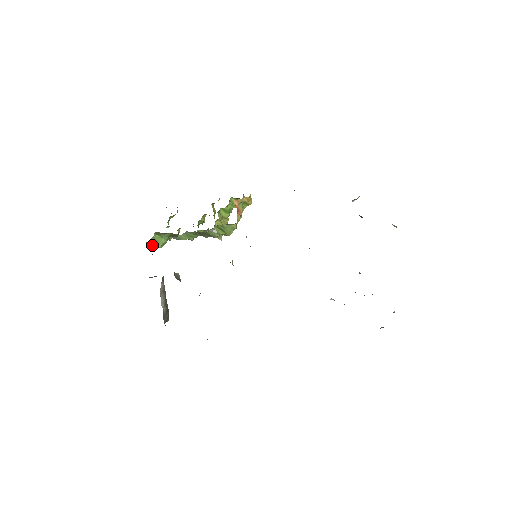
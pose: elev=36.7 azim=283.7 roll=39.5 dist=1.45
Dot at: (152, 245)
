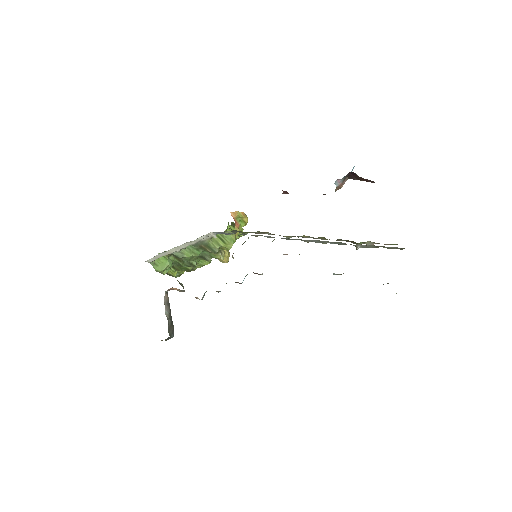
Dot at: (157, 268)
